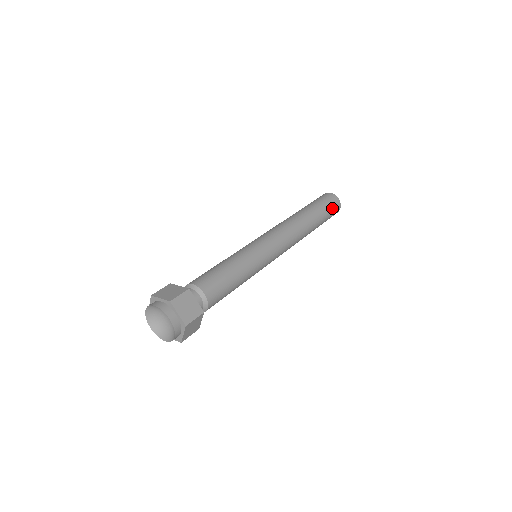
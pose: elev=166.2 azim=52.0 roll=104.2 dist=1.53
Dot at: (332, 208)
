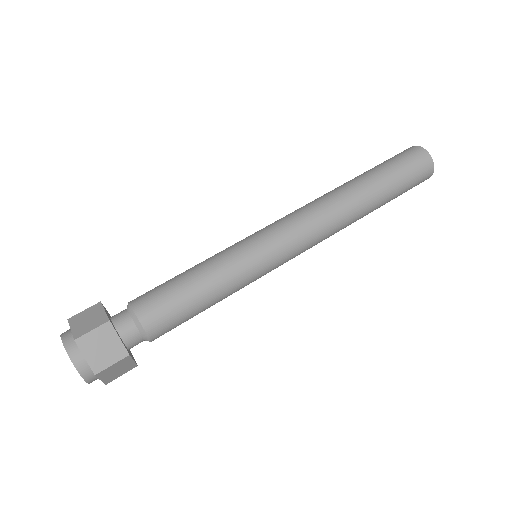
Dot at: (404, 159)
